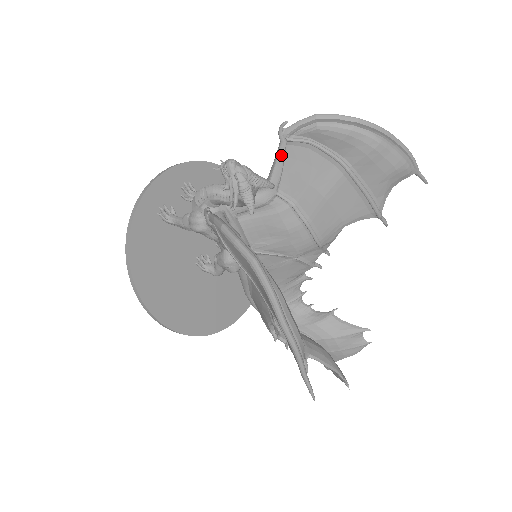
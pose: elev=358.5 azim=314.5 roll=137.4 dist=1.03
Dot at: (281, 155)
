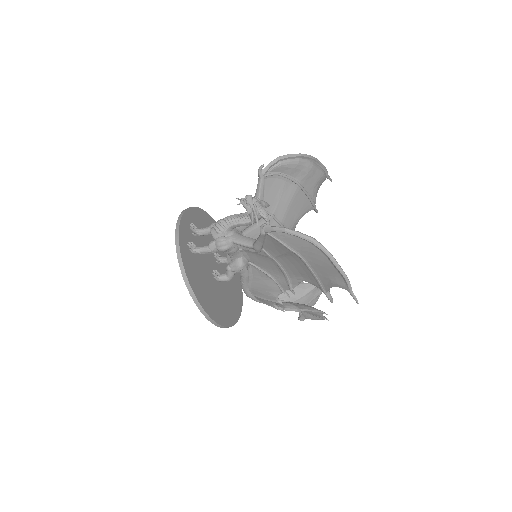
Dot at: (262, 186)
